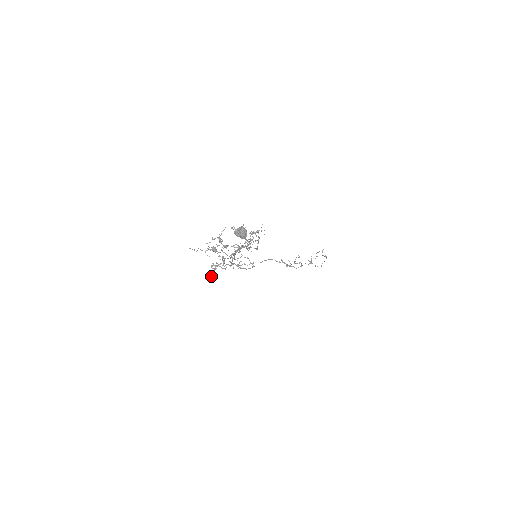
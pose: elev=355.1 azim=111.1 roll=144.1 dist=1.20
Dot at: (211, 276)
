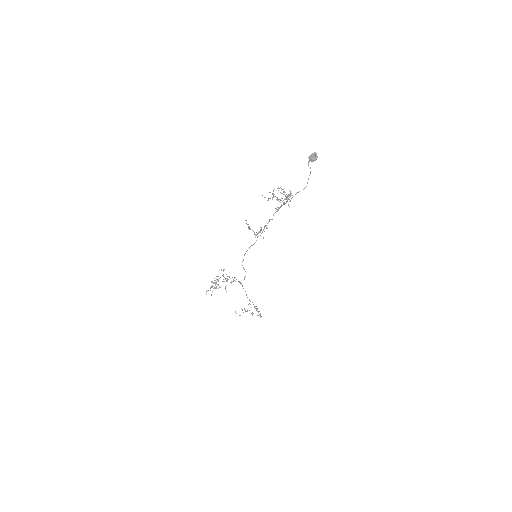
Dot at: (215, 287)
